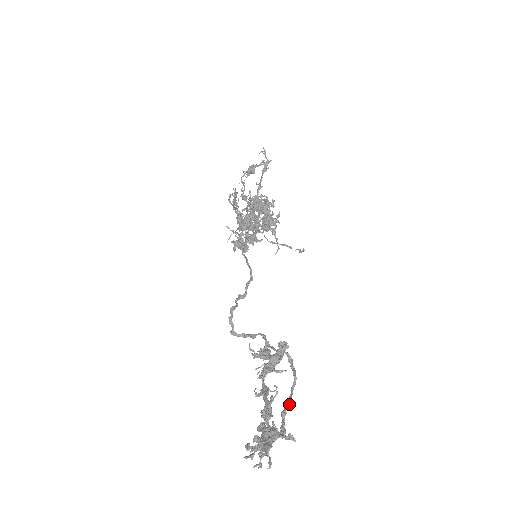
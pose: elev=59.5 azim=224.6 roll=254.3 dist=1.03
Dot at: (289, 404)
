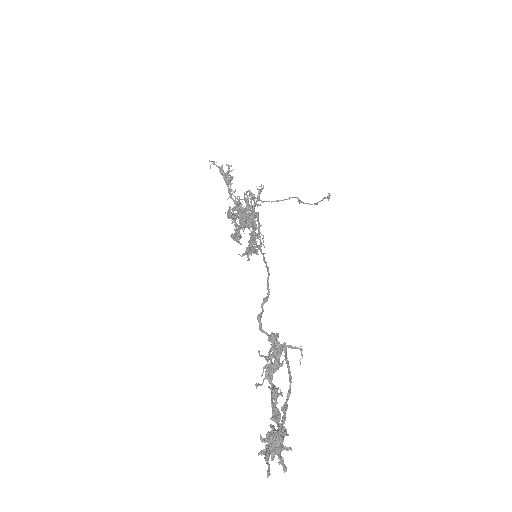
Dot at: (289, 395)
